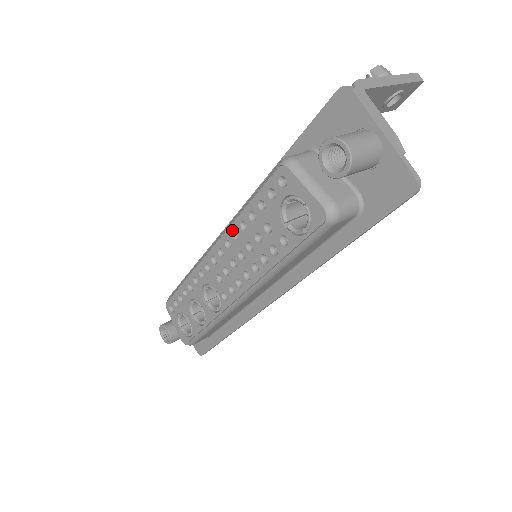
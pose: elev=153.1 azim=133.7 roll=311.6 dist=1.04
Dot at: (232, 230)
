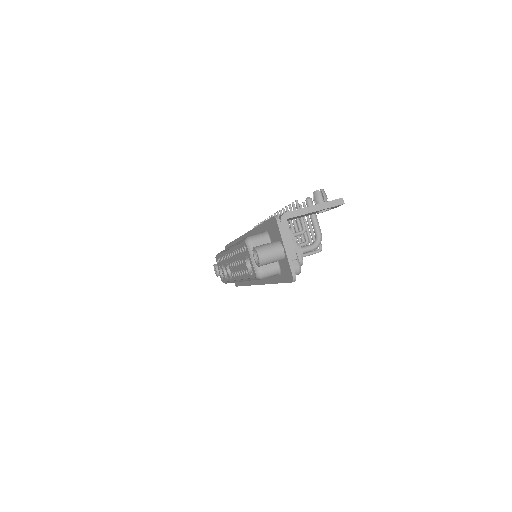
Dot at: (233, 250)
